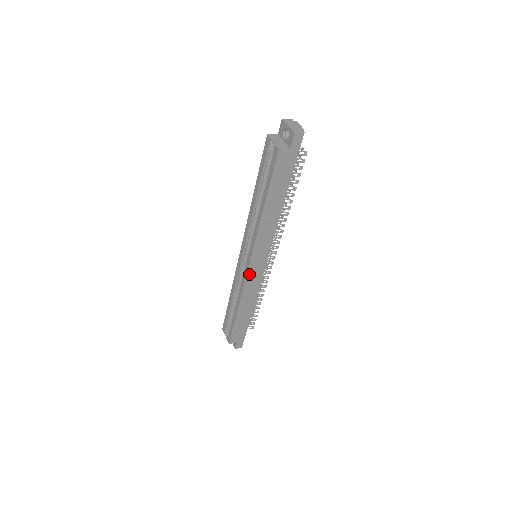
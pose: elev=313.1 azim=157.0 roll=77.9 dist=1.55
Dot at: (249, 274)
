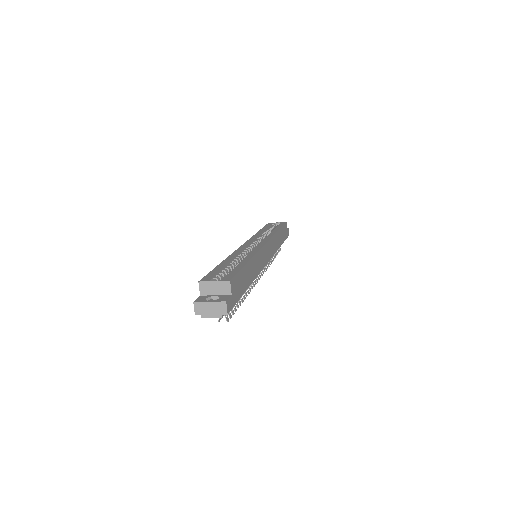
Dot at: (264, 248)
